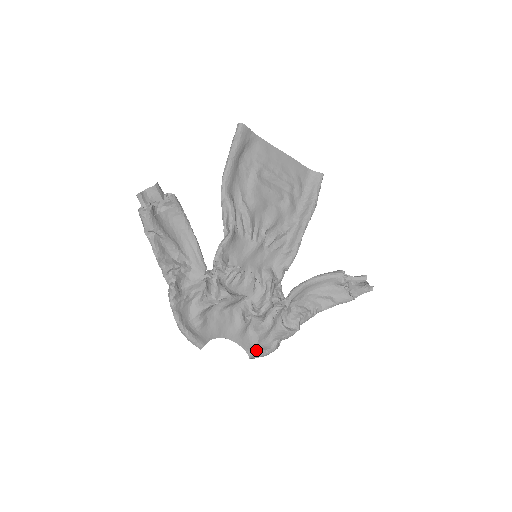
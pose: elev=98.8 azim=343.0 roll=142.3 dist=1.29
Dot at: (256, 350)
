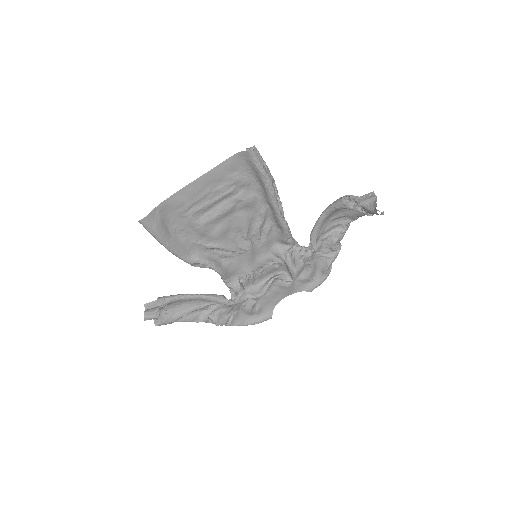
Dot at: (313, 286)
